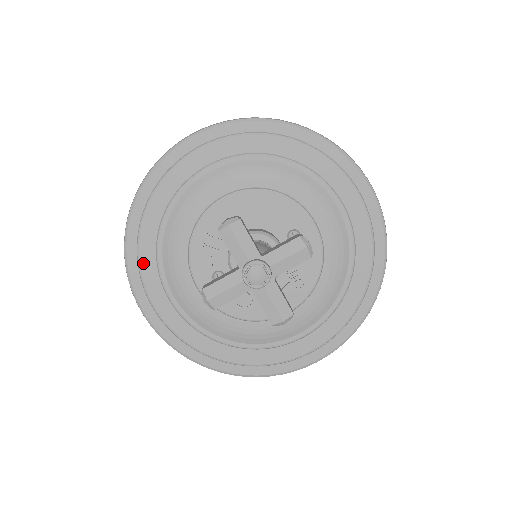
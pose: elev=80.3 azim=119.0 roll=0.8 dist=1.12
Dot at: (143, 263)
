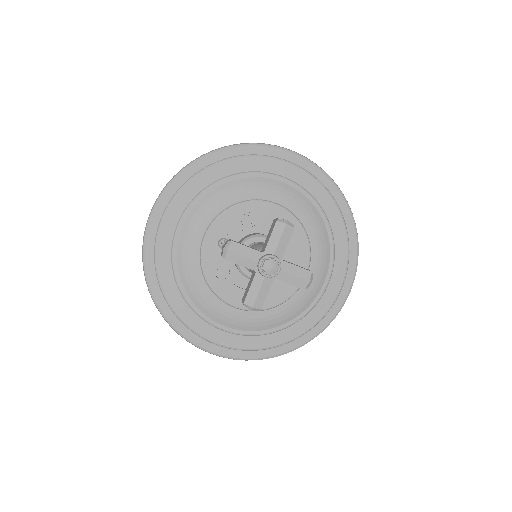
Dot at: (189, 185)
